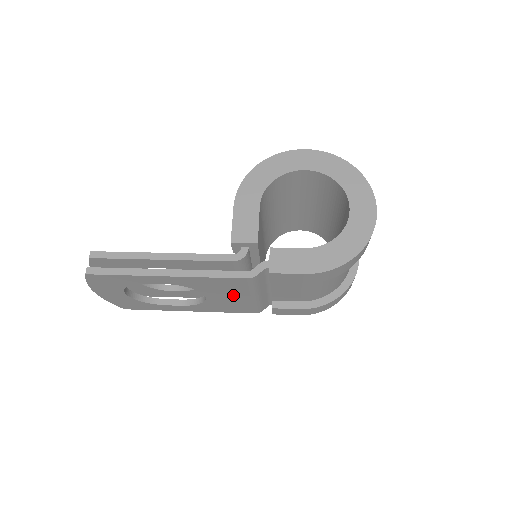
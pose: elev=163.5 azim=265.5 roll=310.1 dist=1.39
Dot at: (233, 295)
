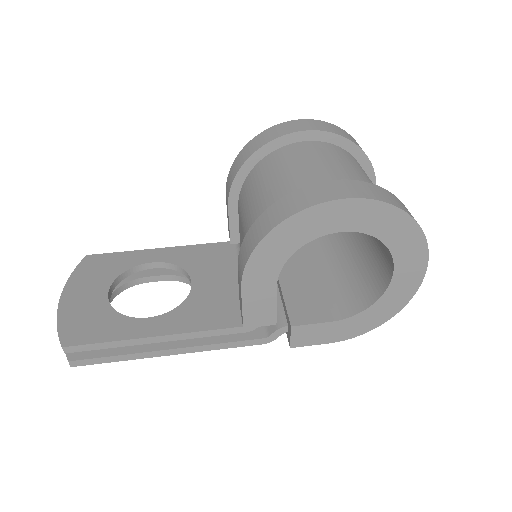
Dot at: occluded
